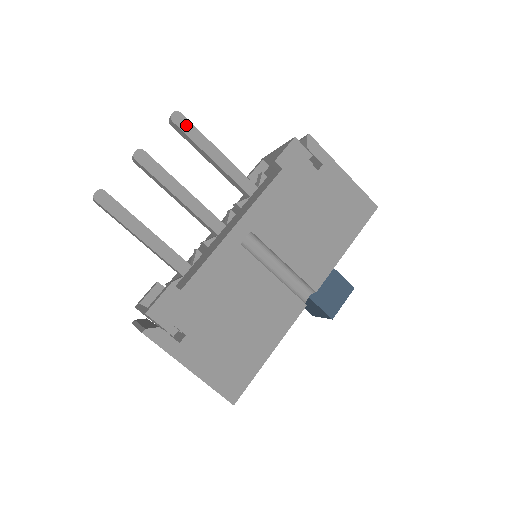
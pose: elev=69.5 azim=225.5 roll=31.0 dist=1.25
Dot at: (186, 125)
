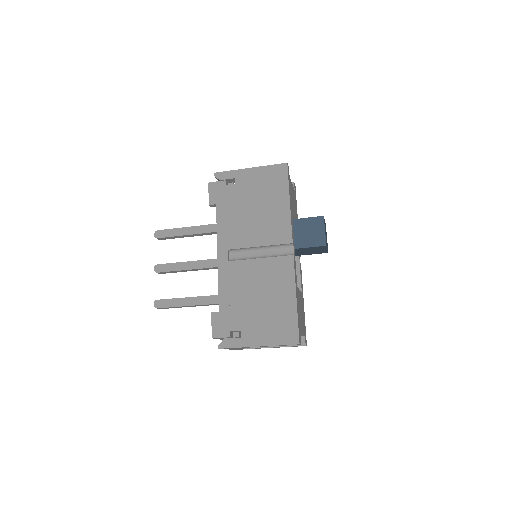
Dot at: (164, 233)
